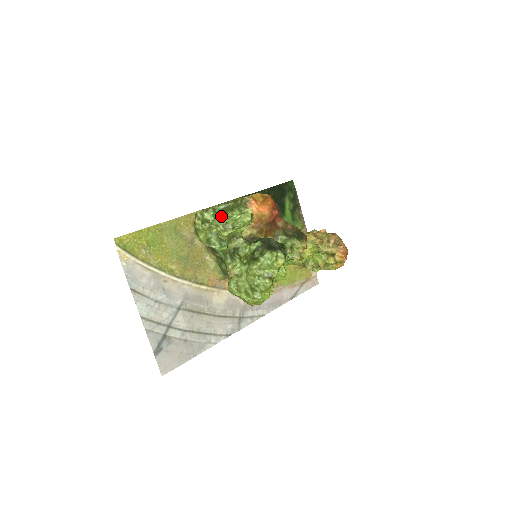
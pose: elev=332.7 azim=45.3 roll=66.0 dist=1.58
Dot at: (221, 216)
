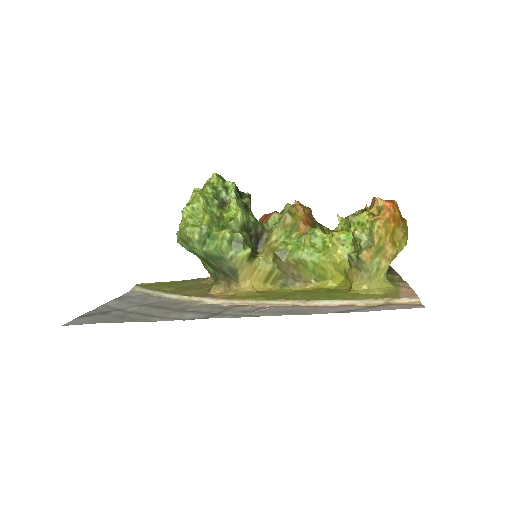
Dot at: occluded
